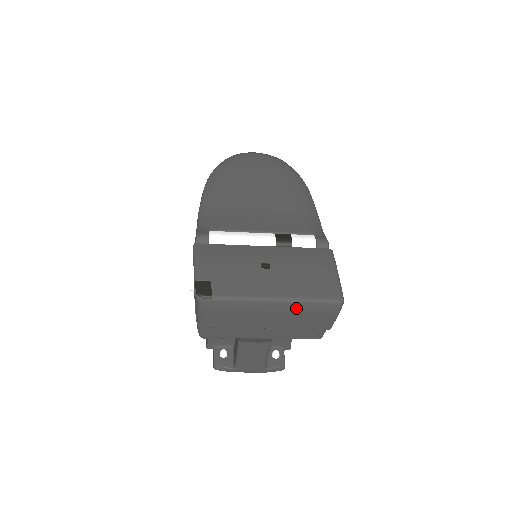
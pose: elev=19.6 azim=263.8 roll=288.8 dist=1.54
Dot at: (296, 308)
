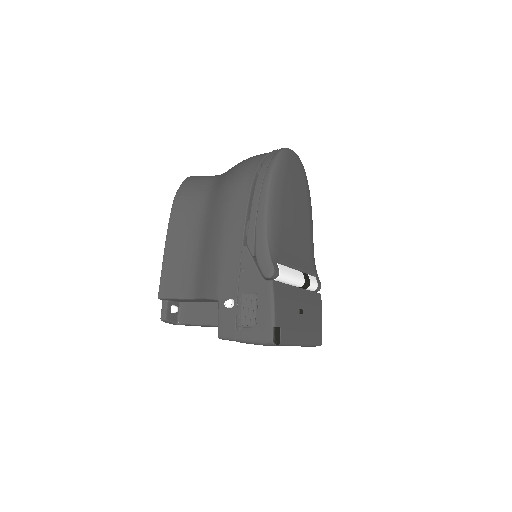
Dot at: occluded
